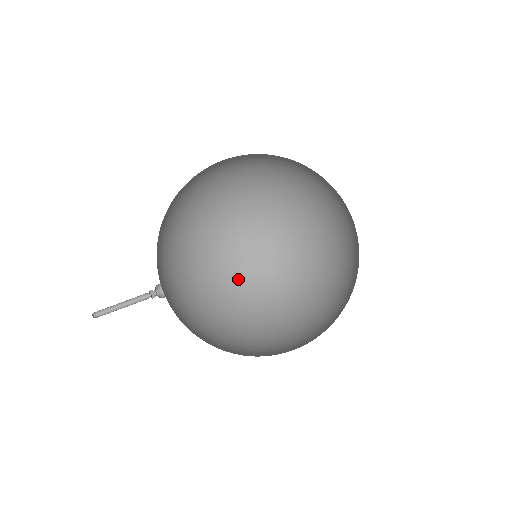
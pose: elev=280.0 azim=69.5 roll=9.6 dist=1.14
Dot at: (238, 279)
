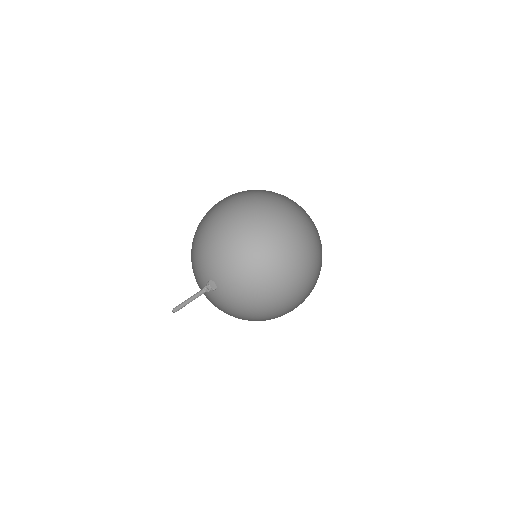
Dot at: (231, 303)
